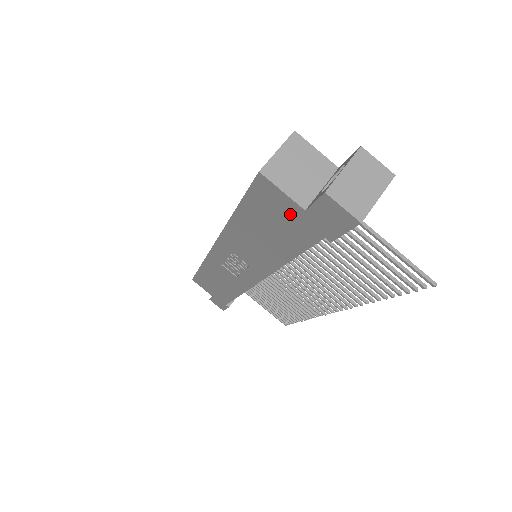
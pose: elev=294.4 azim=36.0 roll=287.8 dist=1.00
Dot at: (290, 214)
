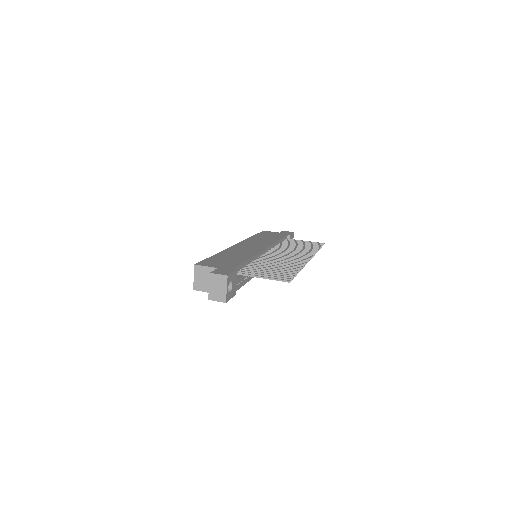
Dot at: occluded
